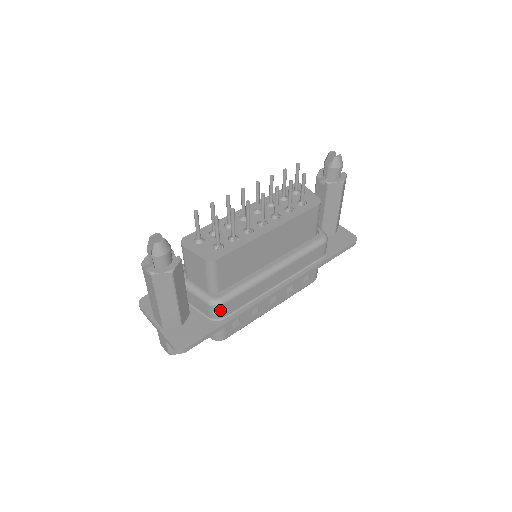
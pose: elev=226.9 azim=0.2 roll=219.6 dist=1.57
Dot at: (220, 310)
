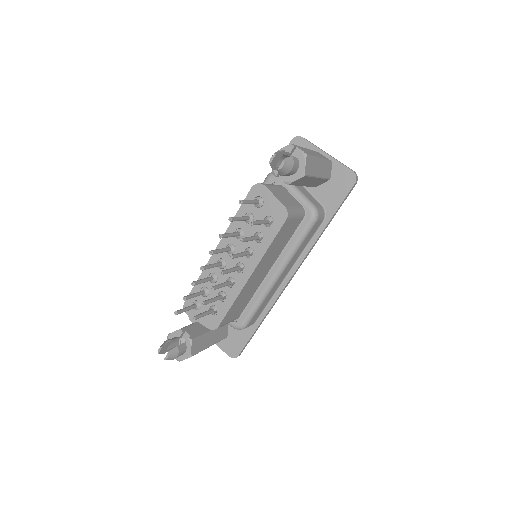
Dot at: occluded
